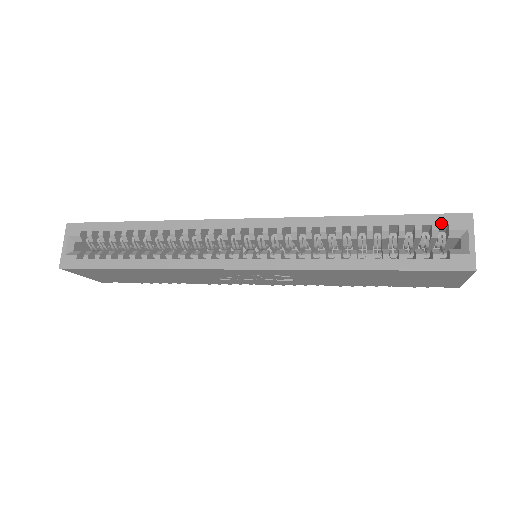
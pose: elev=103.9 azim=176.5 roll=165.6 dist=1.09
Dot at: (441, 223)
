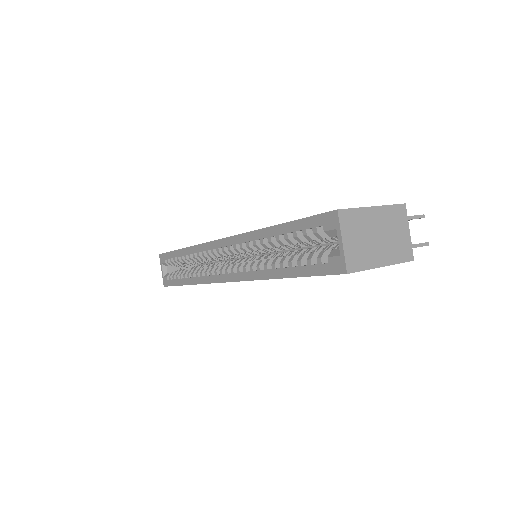
Dot at: (317, 225)
